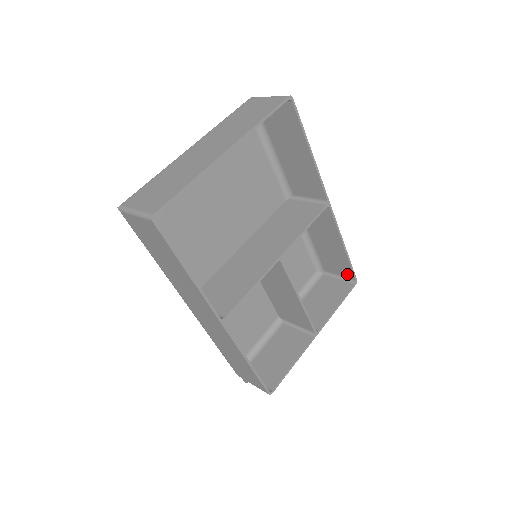
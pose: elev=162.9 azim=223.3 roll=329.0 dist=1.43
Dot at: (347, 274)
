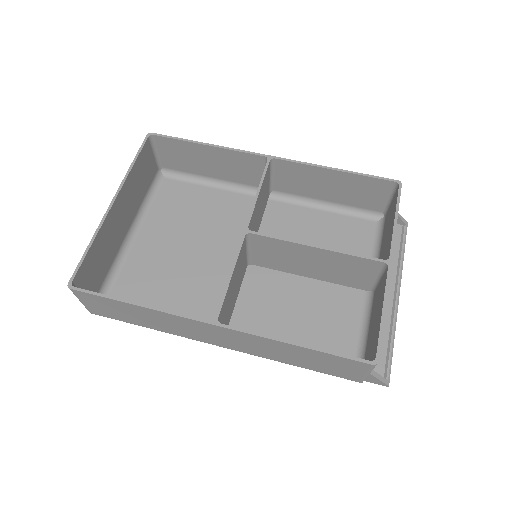
Dot at: (385, 188)
